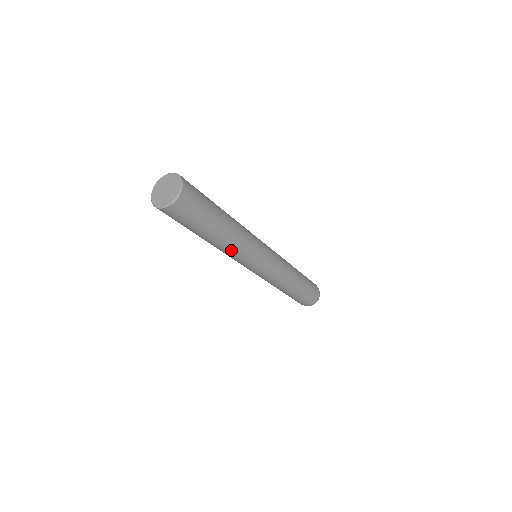
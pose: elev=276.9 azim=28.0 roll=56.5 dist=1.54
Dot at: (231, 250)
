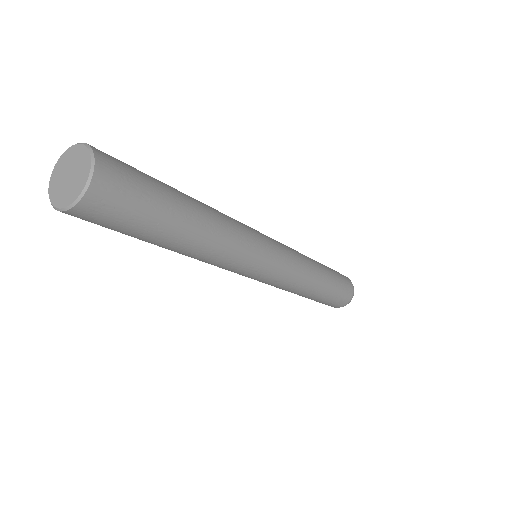
Dot at: (209, 259)
